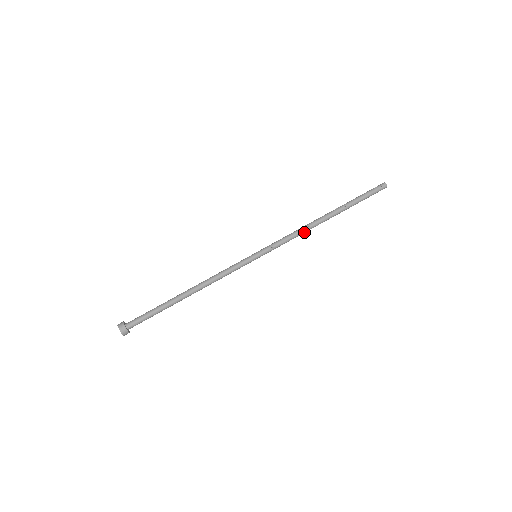
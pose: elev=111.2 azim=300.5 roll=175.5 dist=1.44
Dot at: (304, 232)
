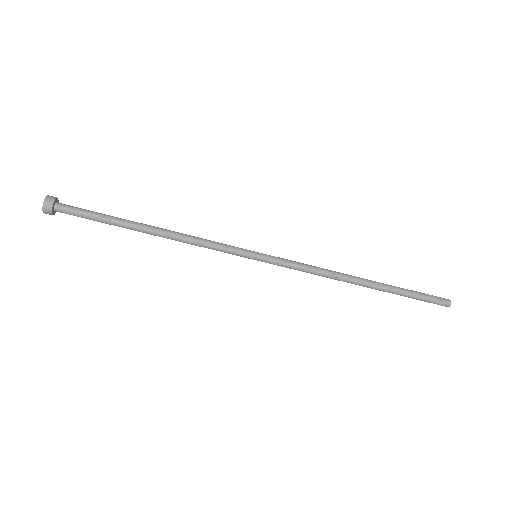
Dot at: (326, 277)
